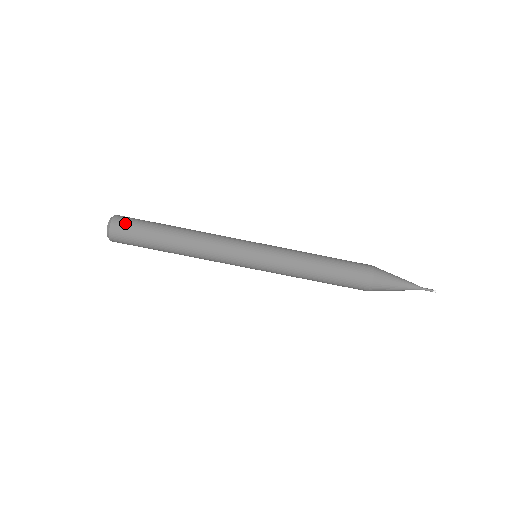
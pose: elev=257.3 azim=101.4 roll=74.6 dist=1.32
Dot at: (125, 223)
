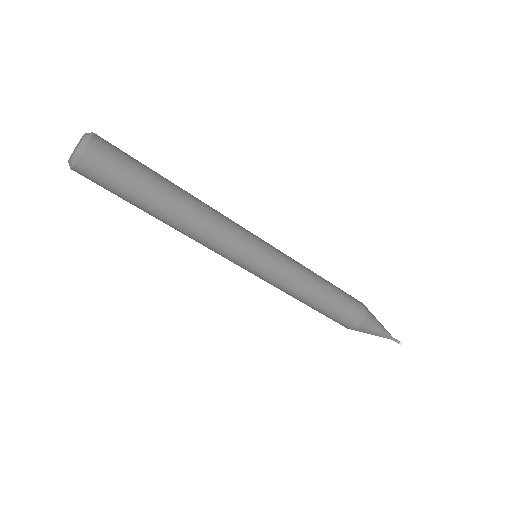
Dot at: (105, 160)
